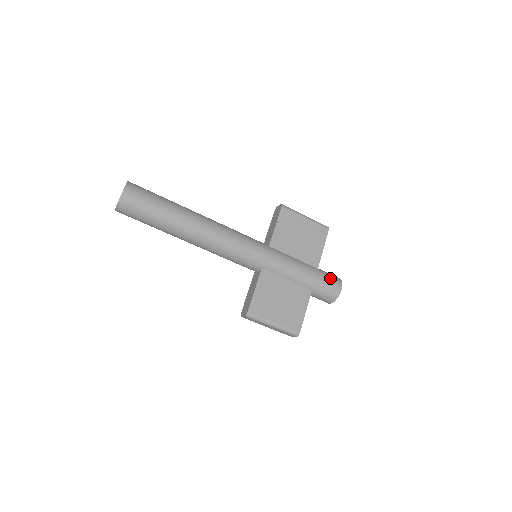
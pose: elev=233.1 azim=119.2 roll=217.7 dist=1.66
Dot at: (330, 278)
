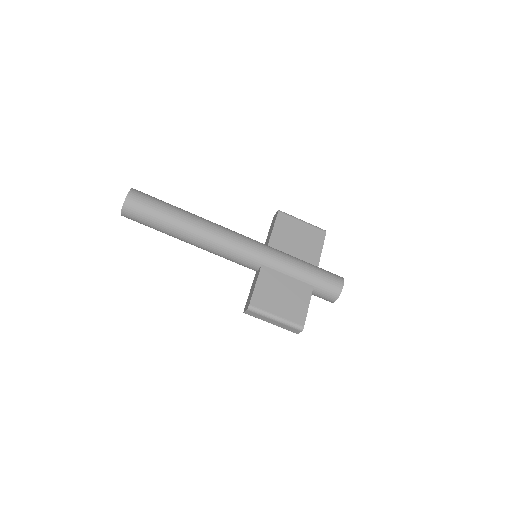
Dot at: (331, 275)
